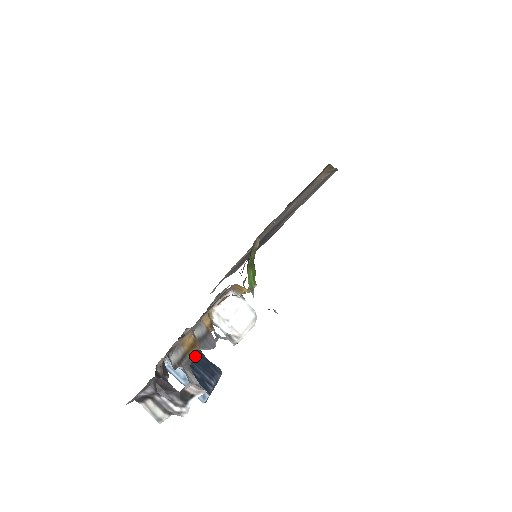
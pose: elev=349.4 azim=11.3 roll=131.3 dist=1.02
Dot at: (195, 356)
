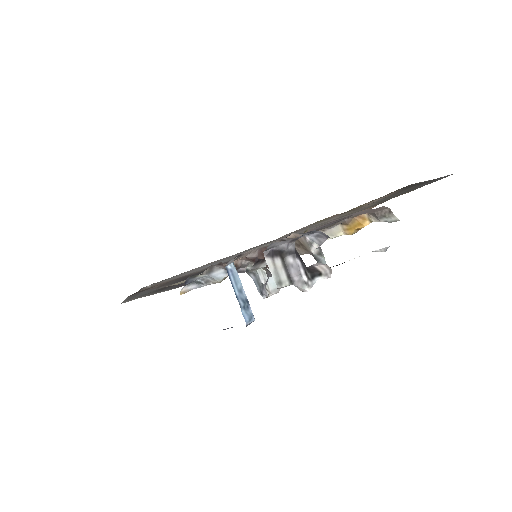
Dot at: occluded
